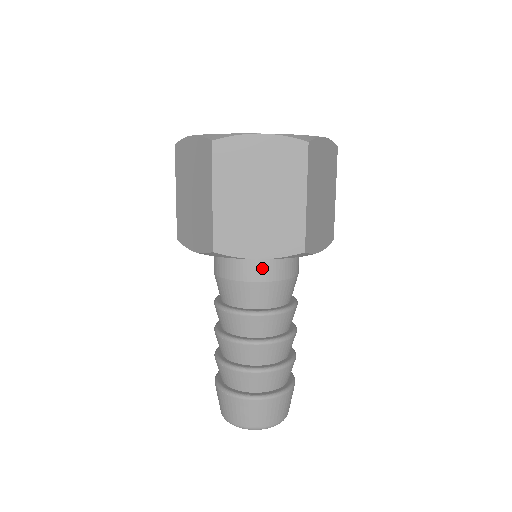
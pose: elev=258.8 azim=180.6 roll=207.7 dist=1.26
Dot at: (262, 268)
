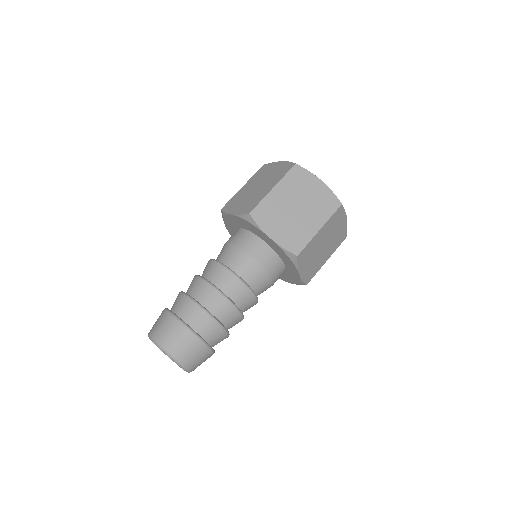
Dot at: (262, 253)
